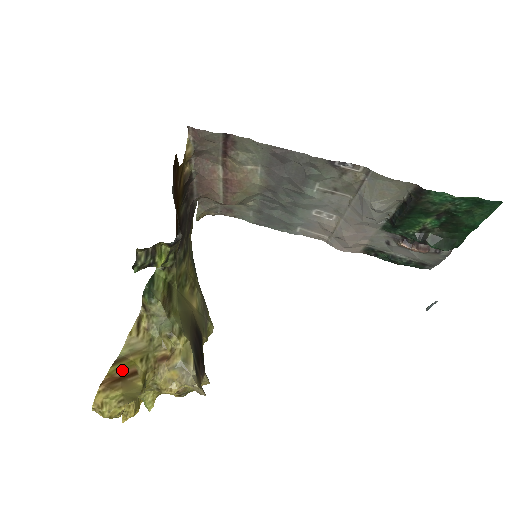
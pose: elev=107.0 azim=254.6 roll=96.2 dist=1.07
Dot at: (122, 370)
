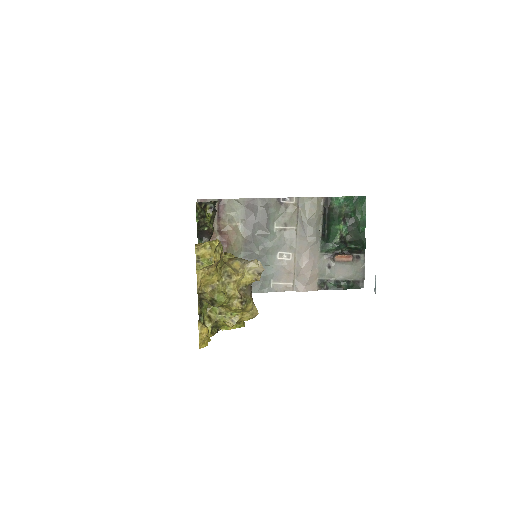
Dot at: occluded
